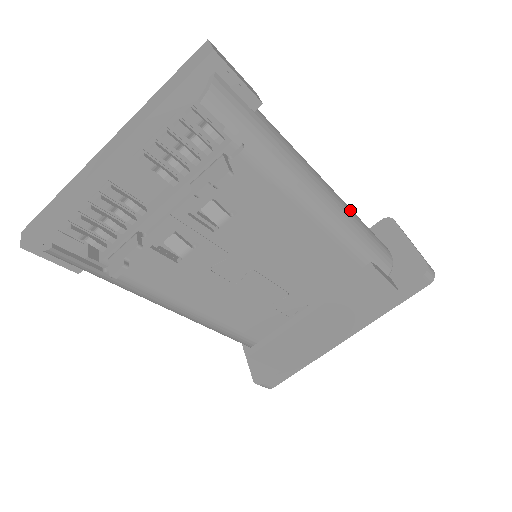
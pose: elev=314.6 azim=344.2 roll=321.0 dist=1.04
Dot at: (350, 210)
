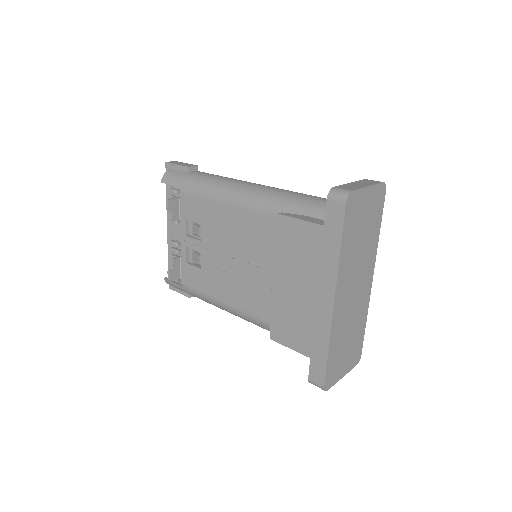
Dot at: (273, 189)
